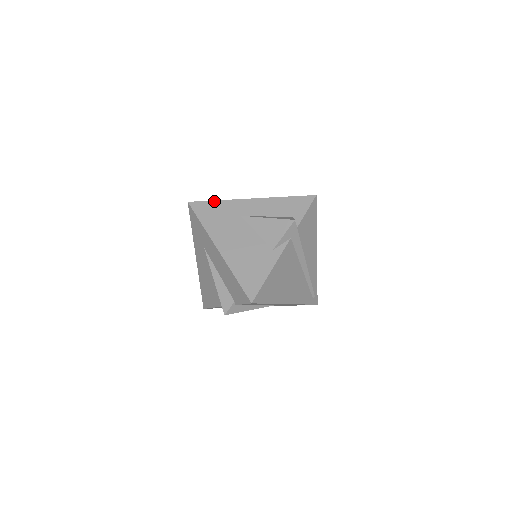
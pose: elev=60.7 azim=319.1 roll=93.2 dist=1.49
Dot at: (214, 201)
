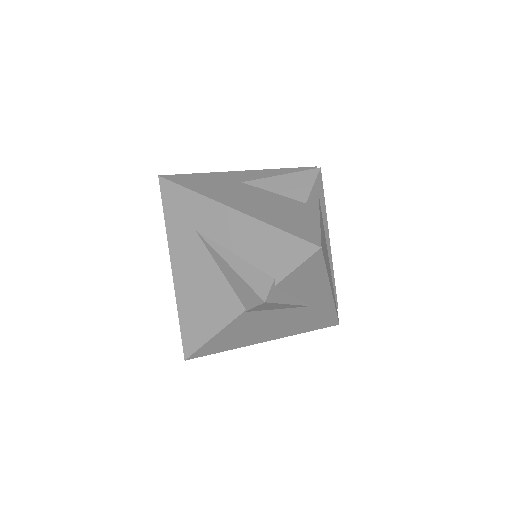
Dot at: (196, 173)
